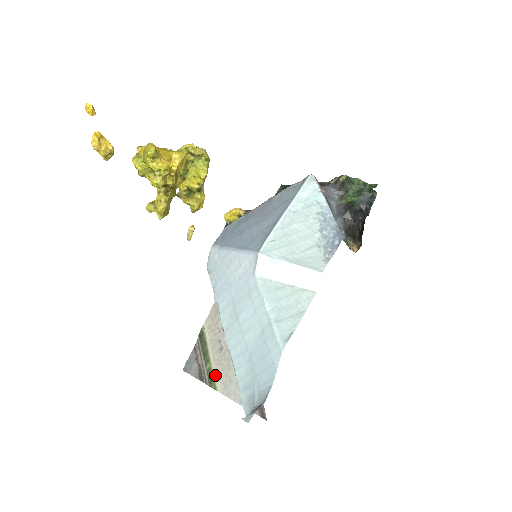
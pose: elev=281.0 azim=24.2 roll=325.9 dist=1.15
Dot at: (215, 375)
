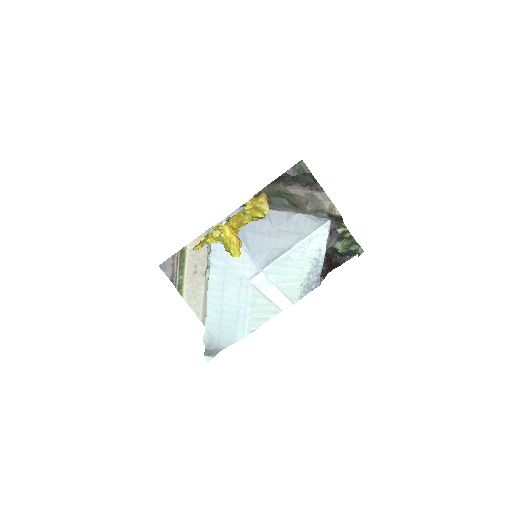
Dot at: (184, 287)
